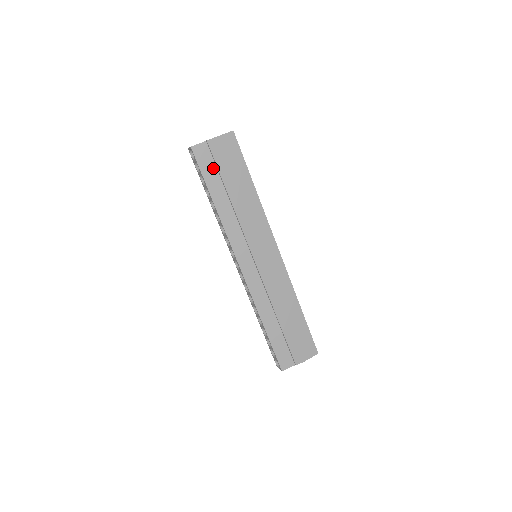
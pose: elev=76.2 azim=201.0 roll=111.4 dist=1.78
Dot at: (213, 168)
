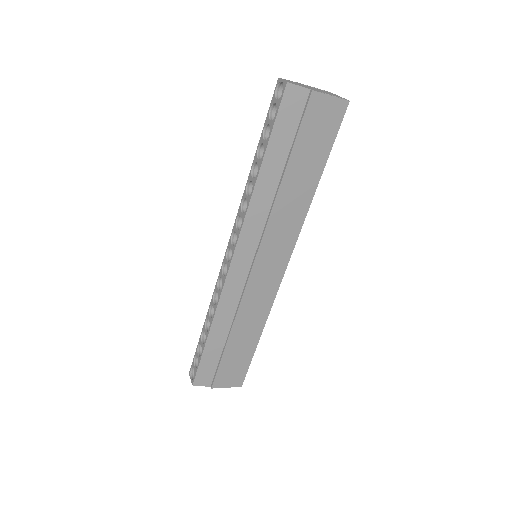
Dot at: (292, 129)
